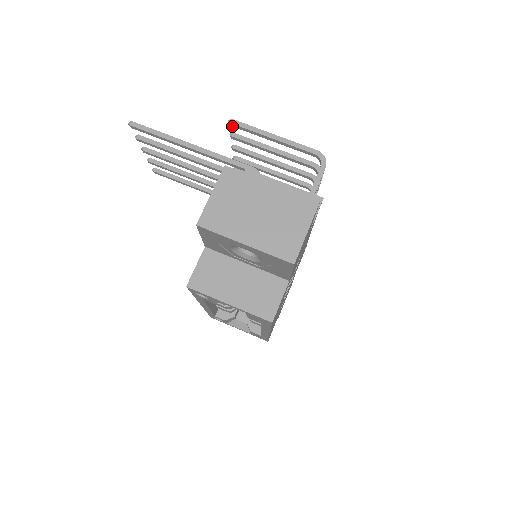
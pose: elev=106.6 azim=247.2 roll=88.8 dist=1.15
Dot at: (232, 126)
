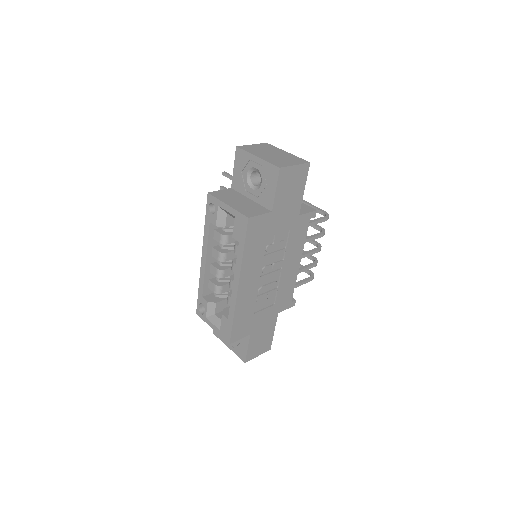
Dot at: occluded
